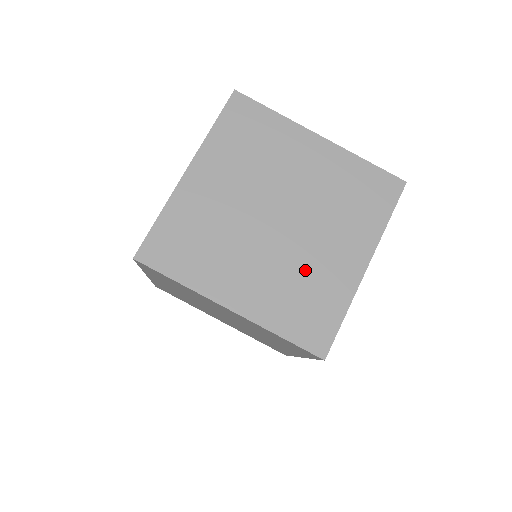
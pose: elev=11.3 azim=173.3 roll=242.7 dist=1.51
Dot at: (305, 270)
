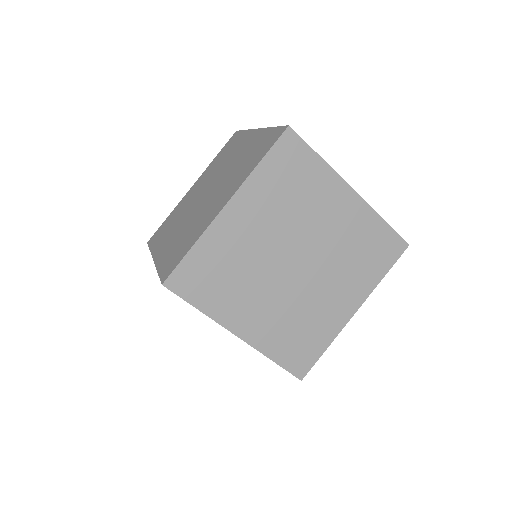
Dot at: (195, 222)
